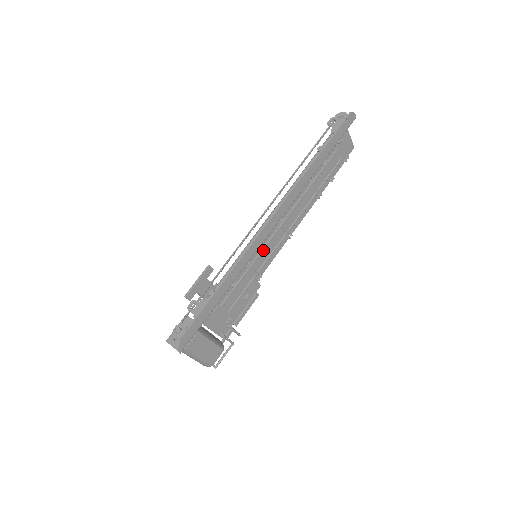
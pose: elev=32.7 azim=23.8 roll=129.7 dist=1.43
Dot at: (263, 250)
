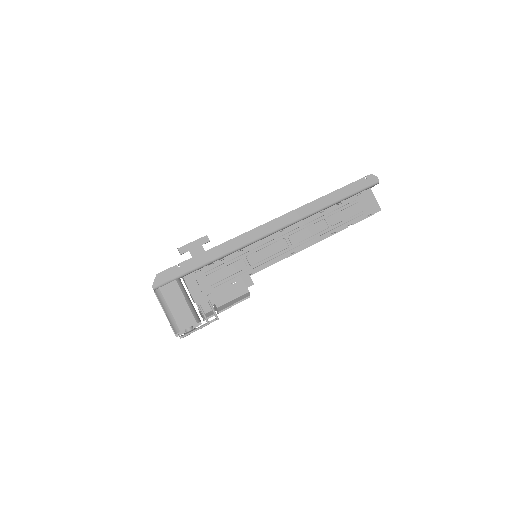
Dot at: (260, 247)
